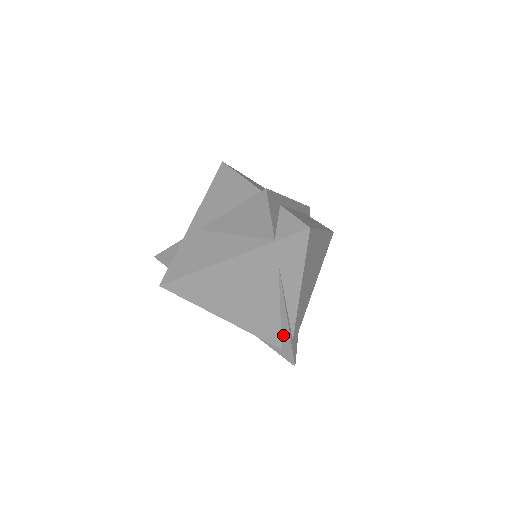
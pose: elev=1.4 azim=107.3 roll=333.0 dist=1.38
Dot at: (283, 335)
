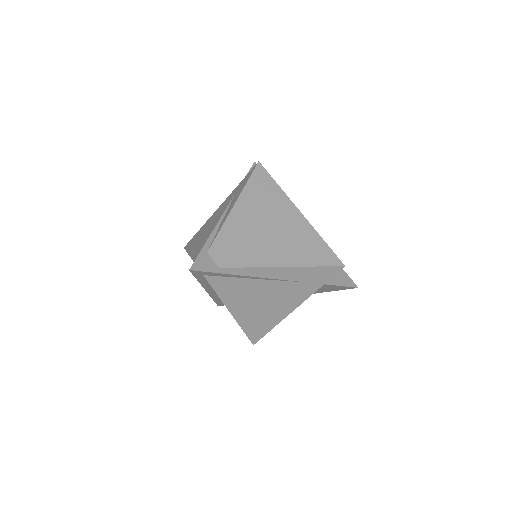
Dot at: occluded
